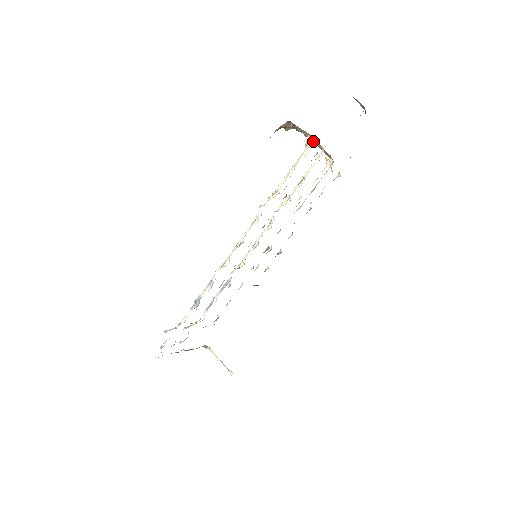
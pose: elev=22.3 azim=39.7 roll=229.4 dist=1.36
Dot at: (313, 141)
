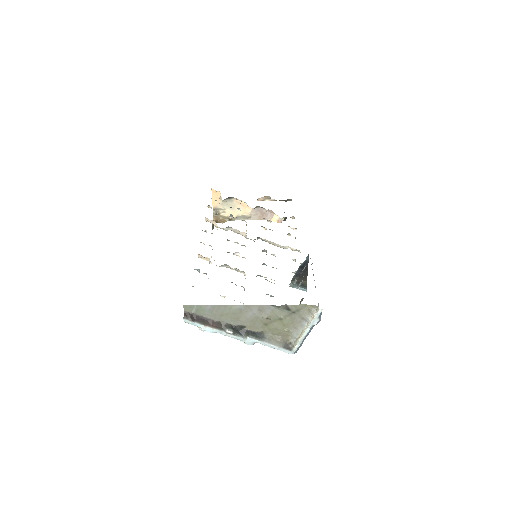
Dot at: (220, 193)
